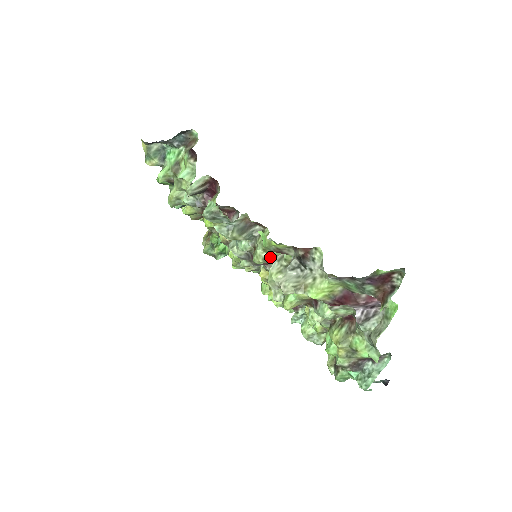
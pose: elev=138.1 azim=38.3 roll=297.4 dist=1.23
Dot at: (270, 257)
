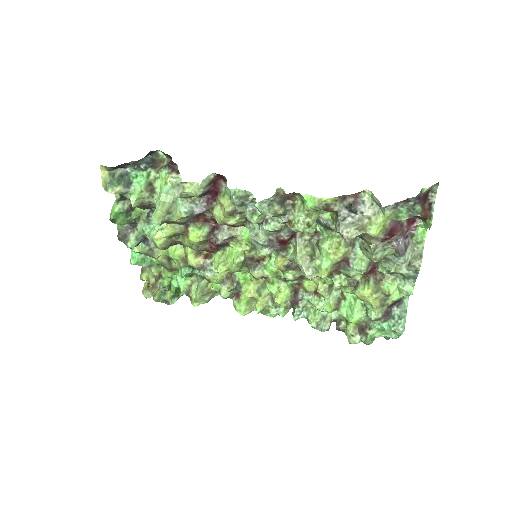
Dot at: (311, 222)
